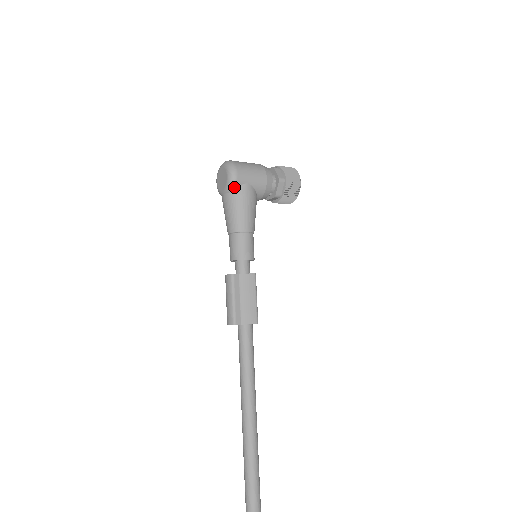
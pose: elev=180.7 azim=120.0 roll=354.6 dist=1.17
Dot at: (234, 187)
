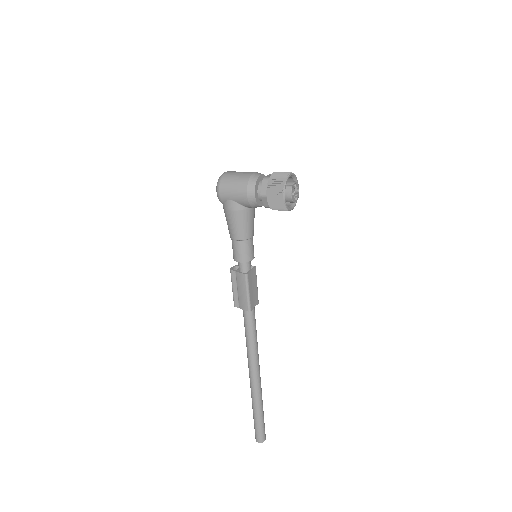
Dot at: (221, 202)
